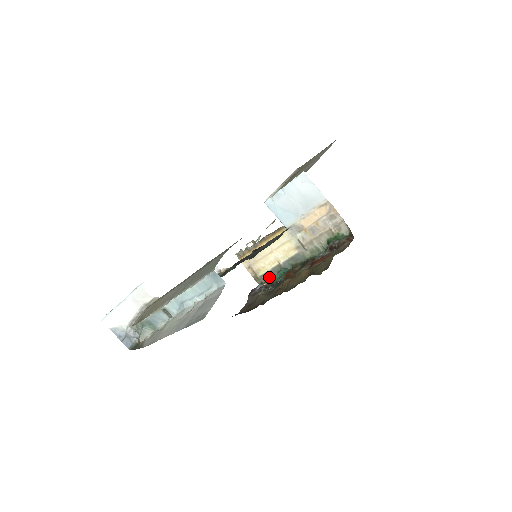
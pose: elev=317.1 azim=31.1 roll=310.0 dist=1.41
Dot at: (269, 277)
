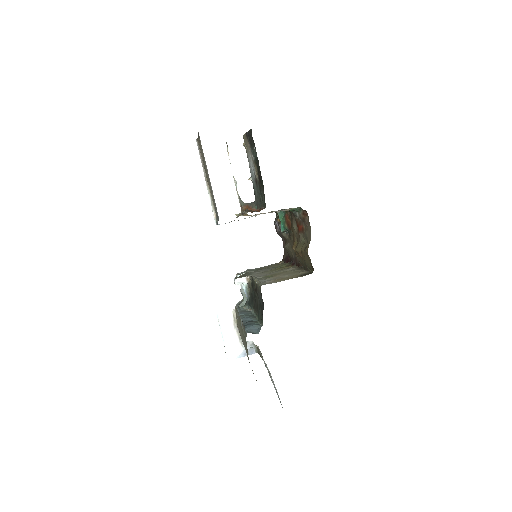
Dot at: occluded
